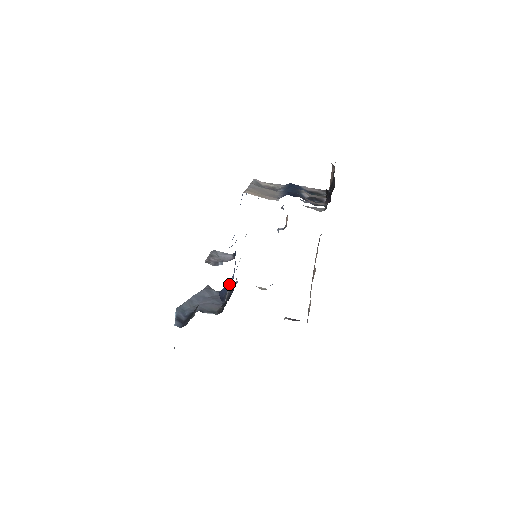
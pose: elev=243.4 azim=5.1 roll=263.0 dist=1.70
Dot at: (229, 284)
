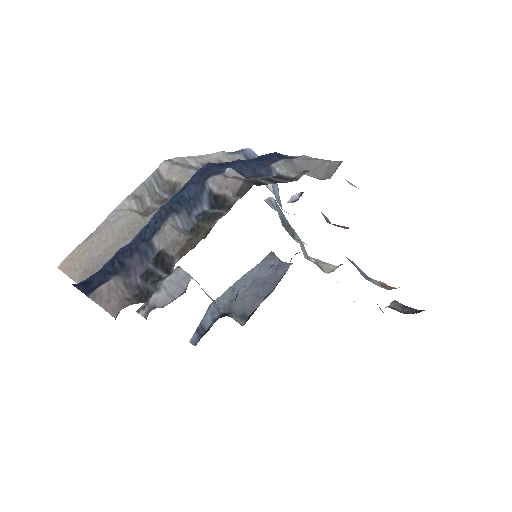
Dot at: (237, 293)
